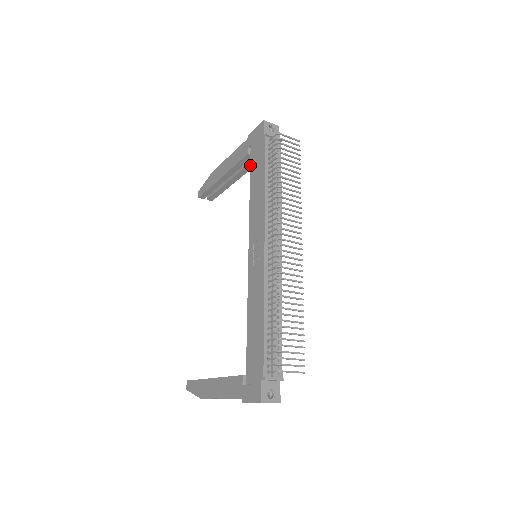
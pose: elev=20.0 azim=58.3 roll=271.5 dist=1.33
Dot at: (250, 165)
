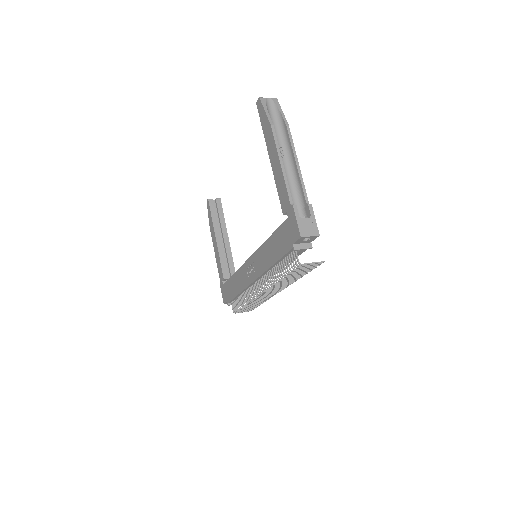
Dot at: (278, 228)
